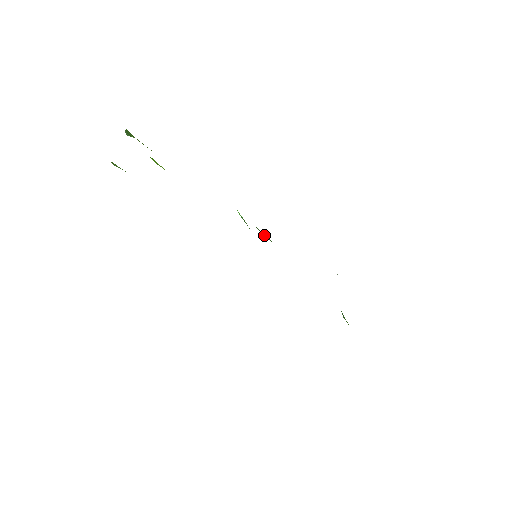
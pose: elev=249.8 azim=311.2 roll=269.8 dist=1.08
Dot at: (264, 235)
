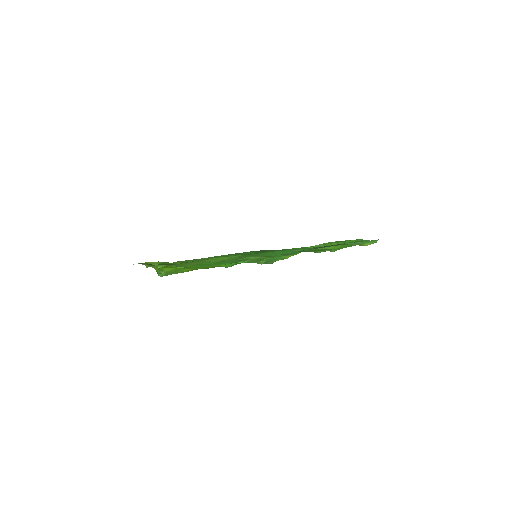
Dot at: (262, 263)
